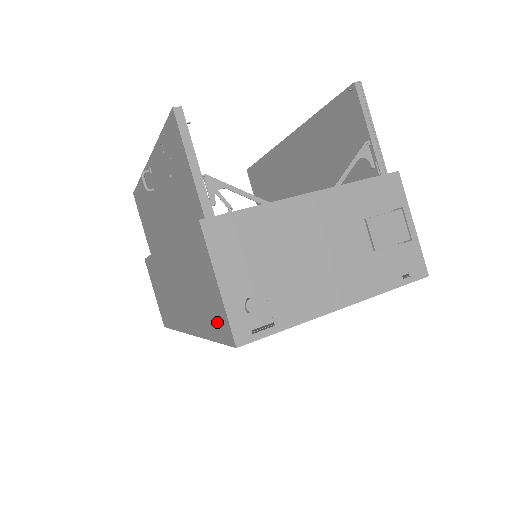
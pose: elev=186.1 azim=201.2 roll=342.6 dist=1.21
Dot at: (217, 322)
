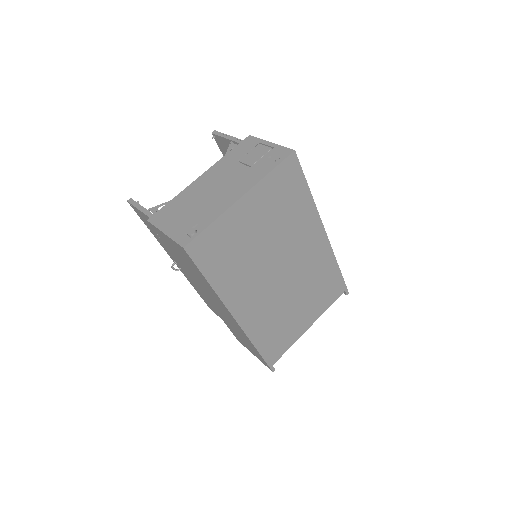
Dot at: (187, 259)
